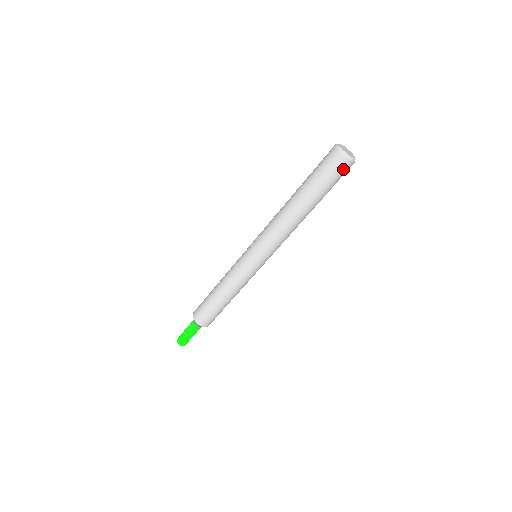
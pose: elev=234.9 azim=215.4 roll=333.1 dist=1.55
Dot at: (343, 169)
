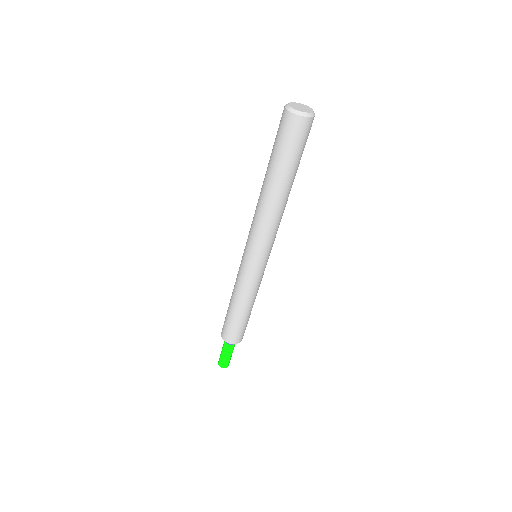
Dot at: (310, 129)
